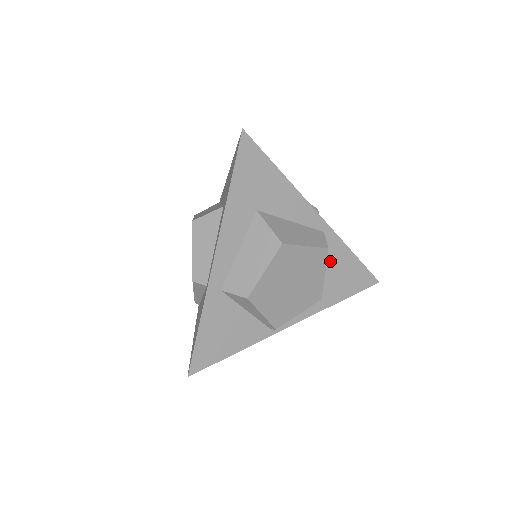
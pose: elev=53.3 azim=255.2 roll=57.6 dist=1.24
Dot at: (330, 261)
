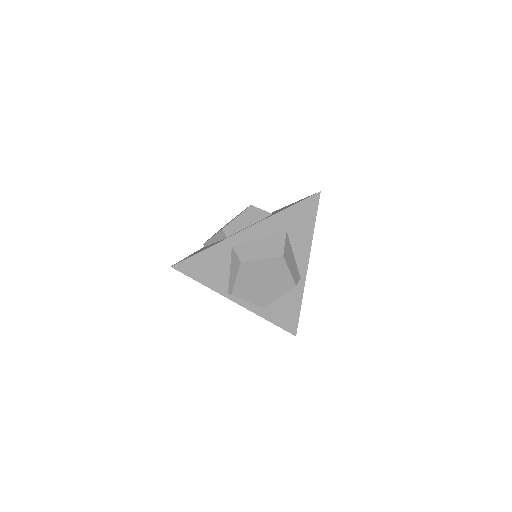
Dot at: (288, 296)
